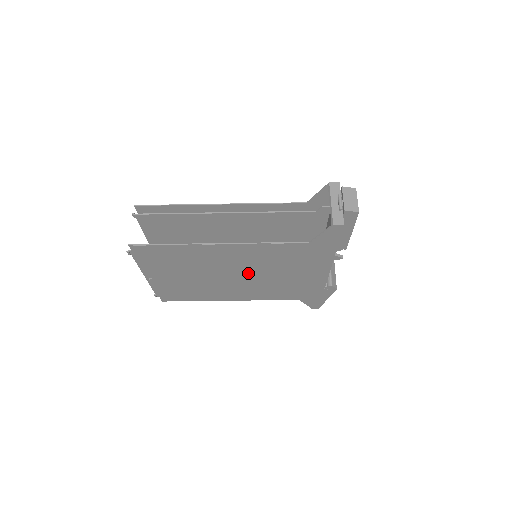
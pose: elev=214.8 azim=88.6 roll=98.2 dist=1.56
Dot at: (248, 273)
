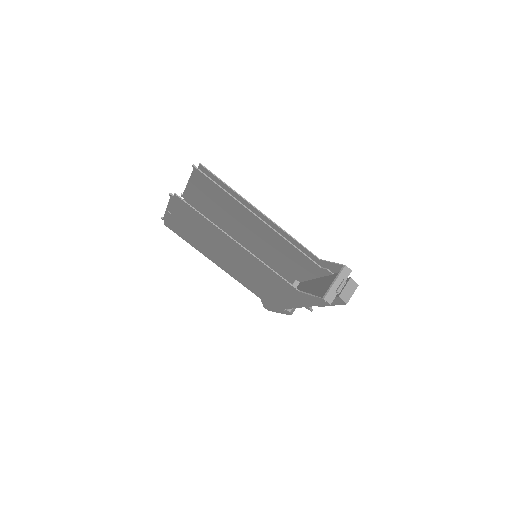
Dot at: (241, 265)
